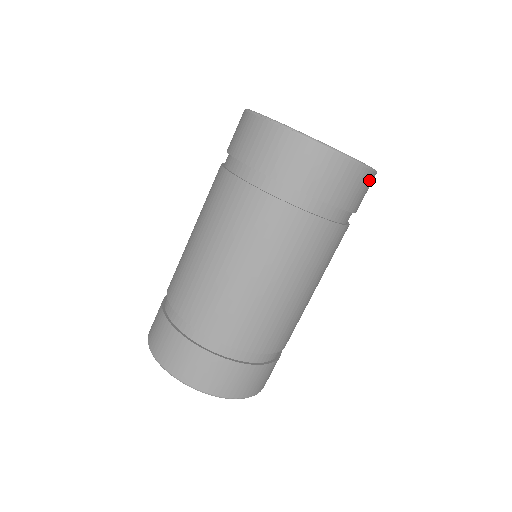
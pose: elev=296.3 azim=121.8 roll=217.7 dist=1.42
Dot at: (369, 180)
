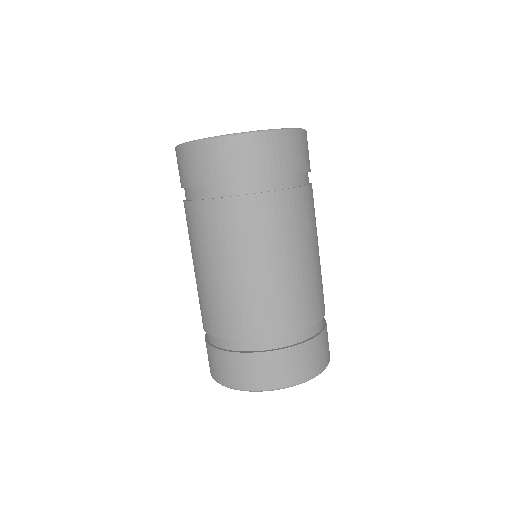
Dot at: occluded
